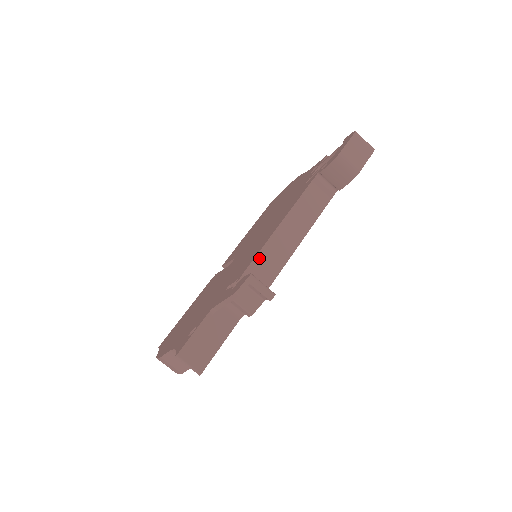
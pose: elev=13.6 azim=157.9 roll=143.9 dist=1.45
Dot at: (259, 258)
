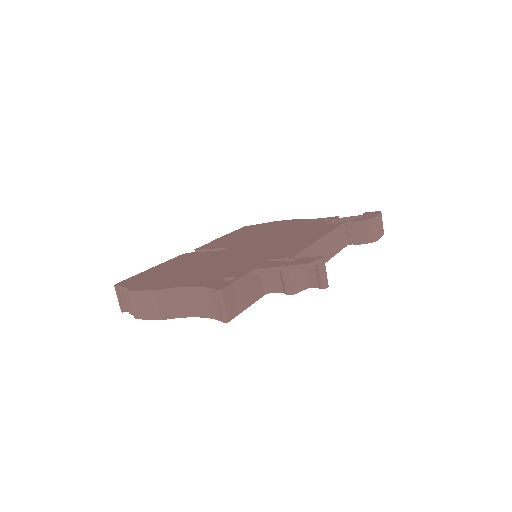
Dot at: (305, 252)
